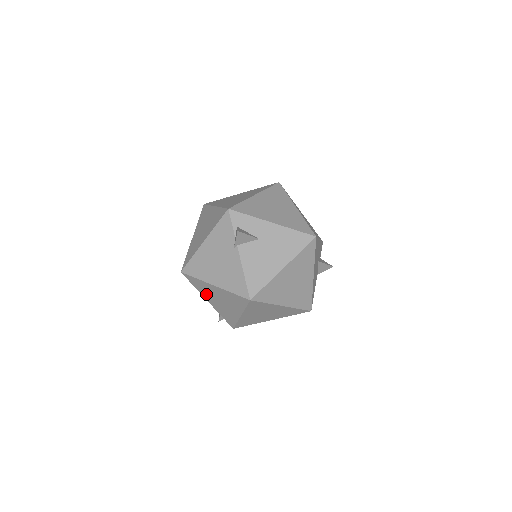
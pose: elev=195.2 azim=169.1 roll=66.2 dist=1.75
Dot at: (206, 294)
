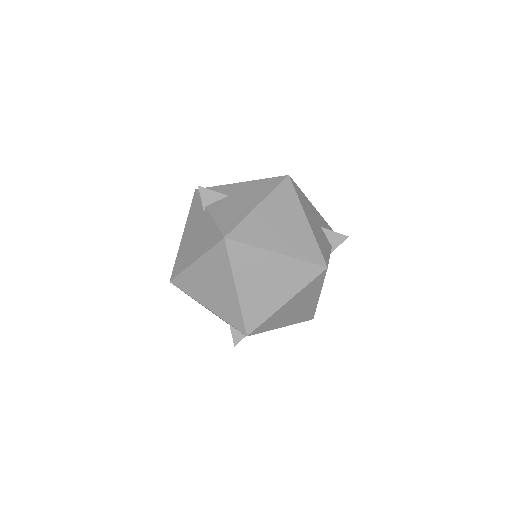
Dot at: (199, 293)
